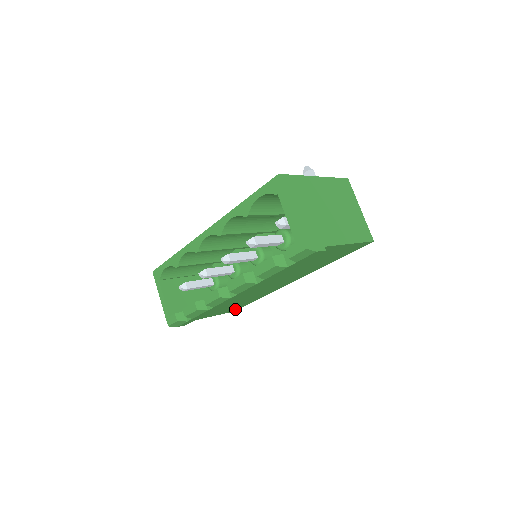
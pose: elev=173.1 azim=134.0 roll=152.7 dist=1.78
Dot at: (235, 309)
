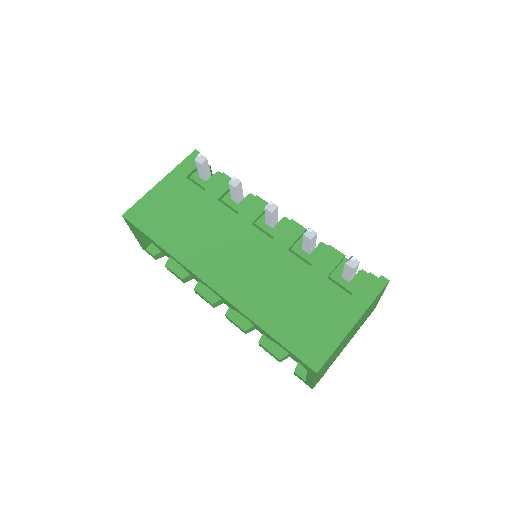
Dot at: occluded
